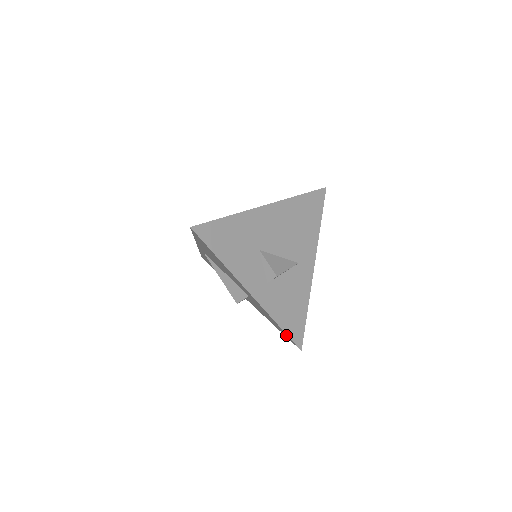
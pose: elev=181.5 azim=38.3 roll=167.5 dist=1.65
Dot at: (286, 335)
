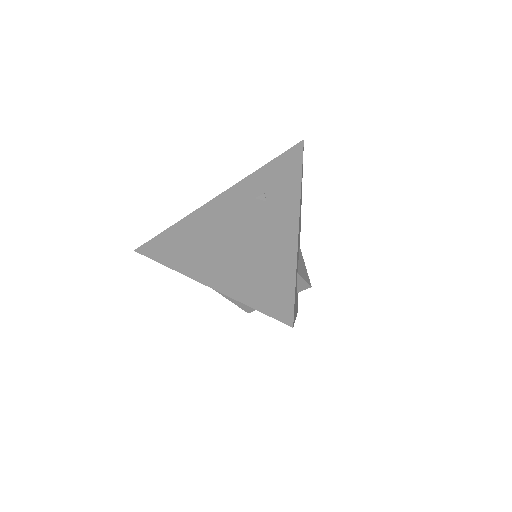
Dot at: occluded
